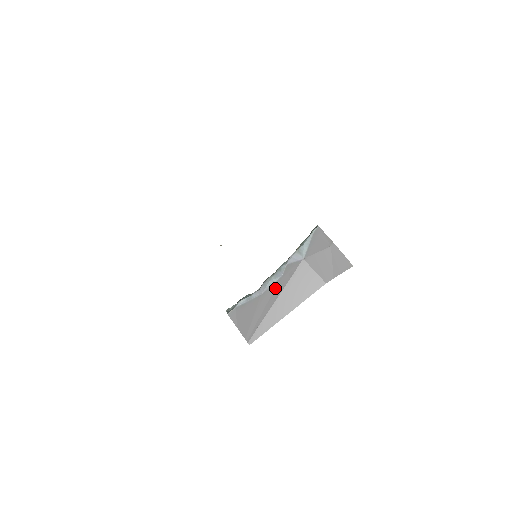
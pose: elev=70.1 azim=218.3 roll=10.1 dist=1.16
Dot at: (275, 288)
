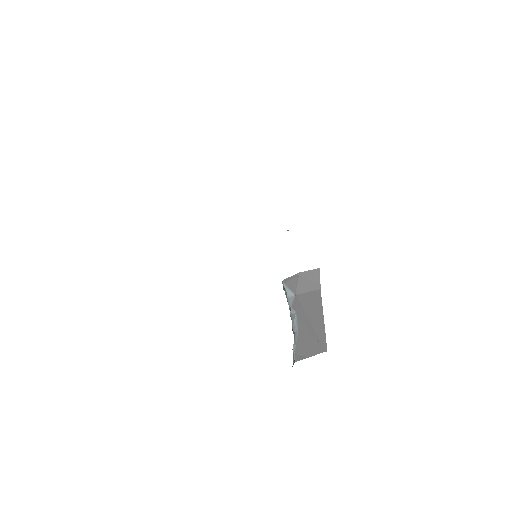
Dot at: (300, 319)
